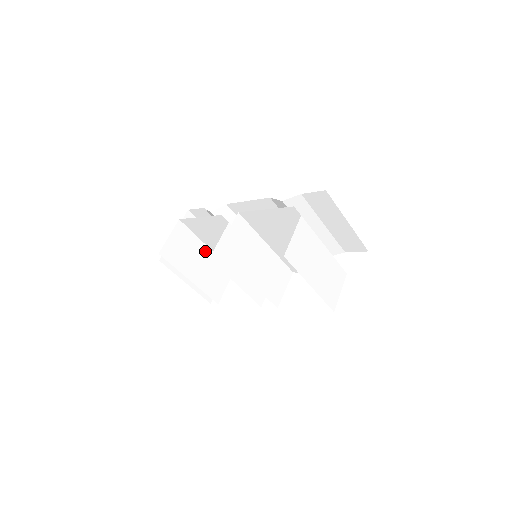
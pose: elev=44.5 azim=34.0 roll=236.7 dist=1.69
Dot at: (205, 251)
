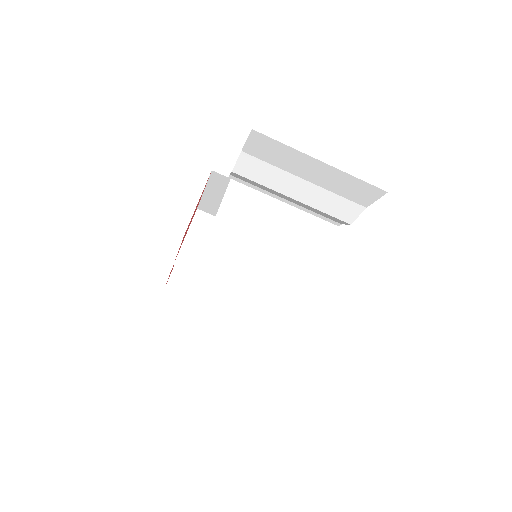
Dot at: occluded
